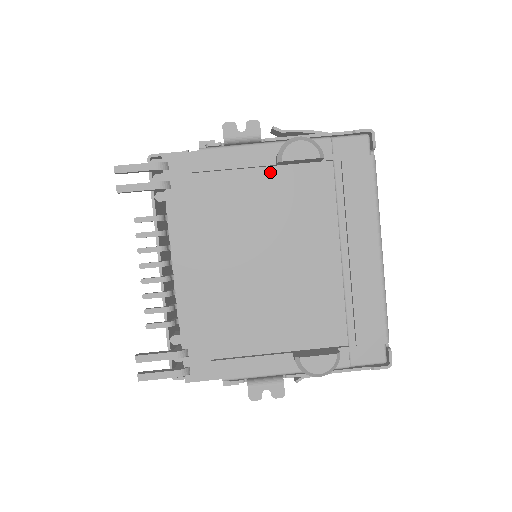
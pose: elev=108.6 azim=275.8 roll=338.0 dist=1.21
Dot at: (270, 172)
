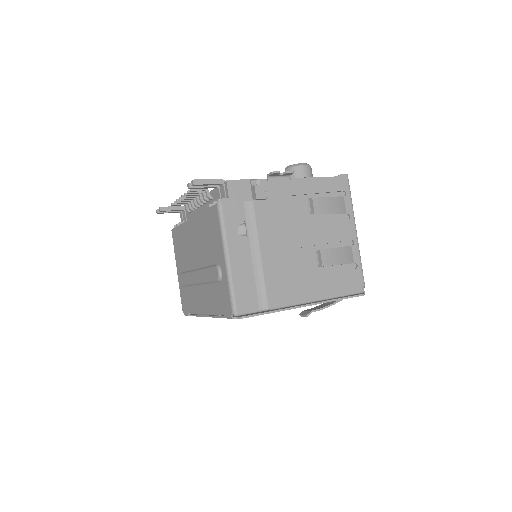
Dot at: occluded
